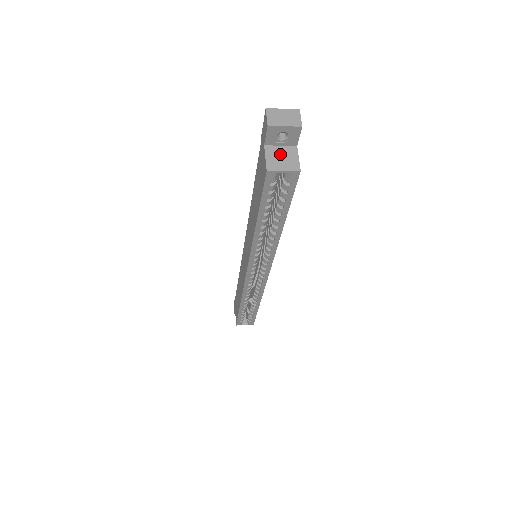
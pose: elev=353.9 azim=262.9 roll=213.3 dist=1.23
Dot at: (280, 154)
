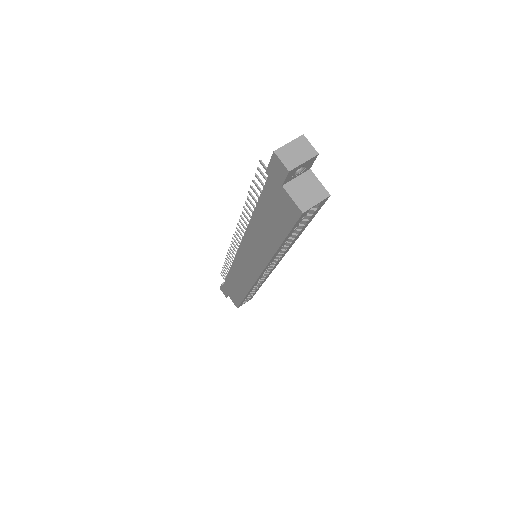
Dot at: (302, 187)
